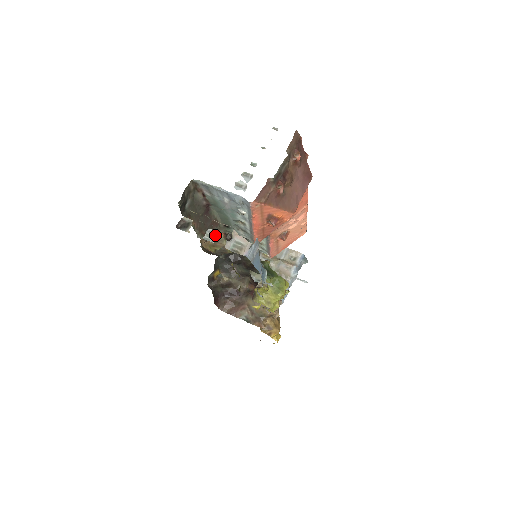
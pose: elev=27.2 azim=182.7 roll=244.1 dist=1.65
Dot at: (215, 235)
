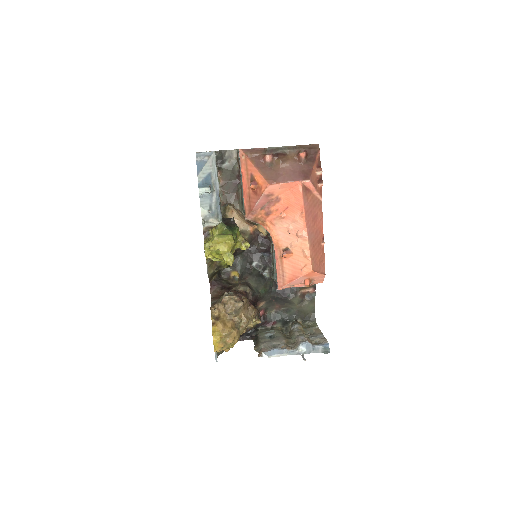
Dot at: occluded
